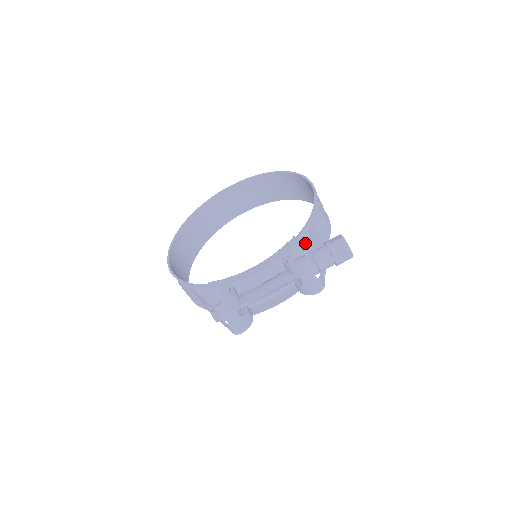
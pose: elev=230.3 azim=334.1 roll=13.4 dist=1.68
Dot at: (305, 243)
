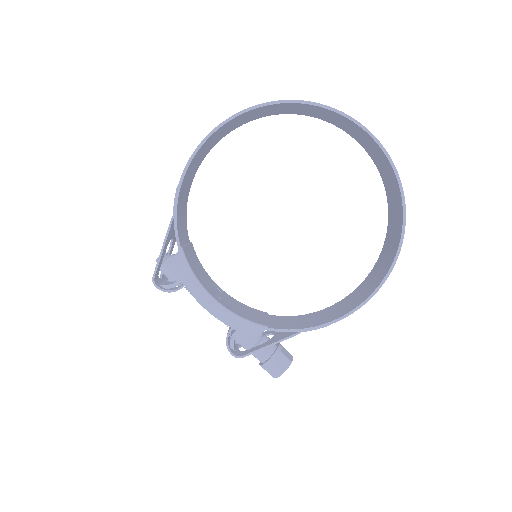
Dot at: occluded
